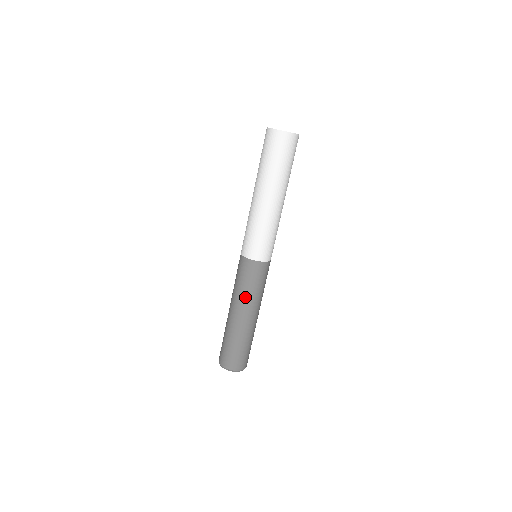
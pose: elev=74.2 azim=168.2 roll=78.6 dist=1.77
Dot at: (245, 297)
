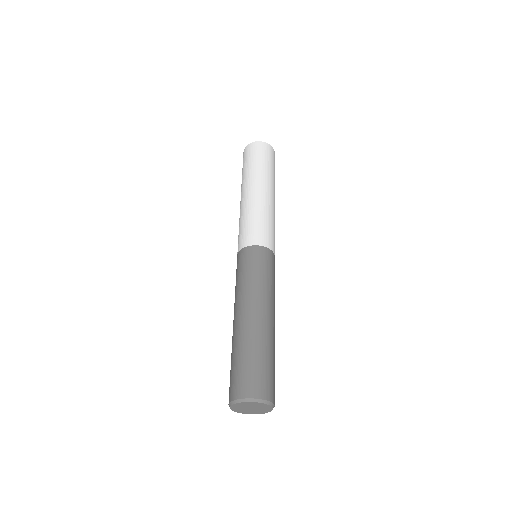
Dot at: (263, 289)
